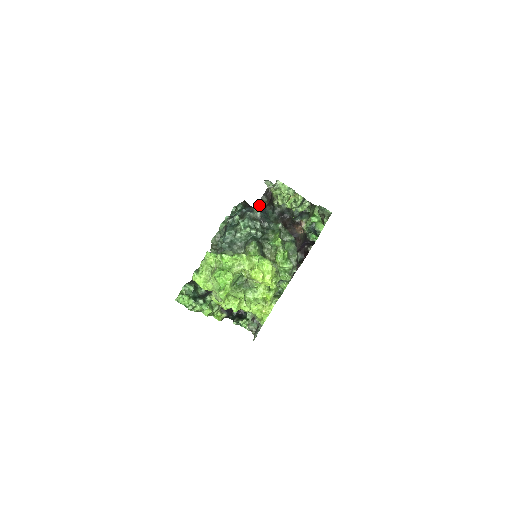
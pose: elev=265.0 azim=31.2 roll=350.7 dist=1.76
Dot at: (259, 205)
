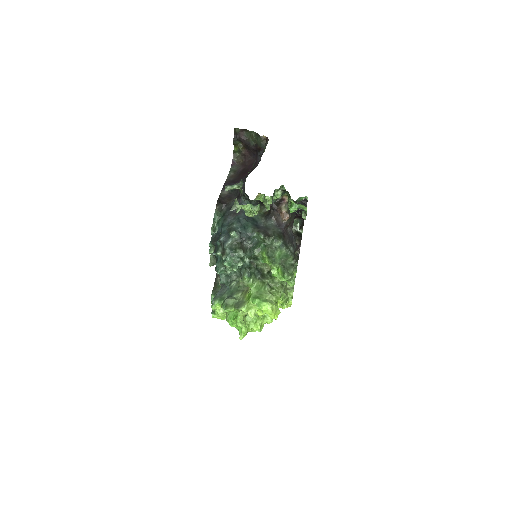
Dot at: (235, 150)
